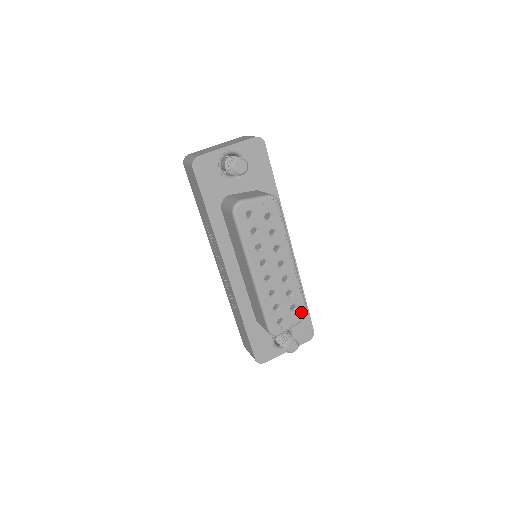
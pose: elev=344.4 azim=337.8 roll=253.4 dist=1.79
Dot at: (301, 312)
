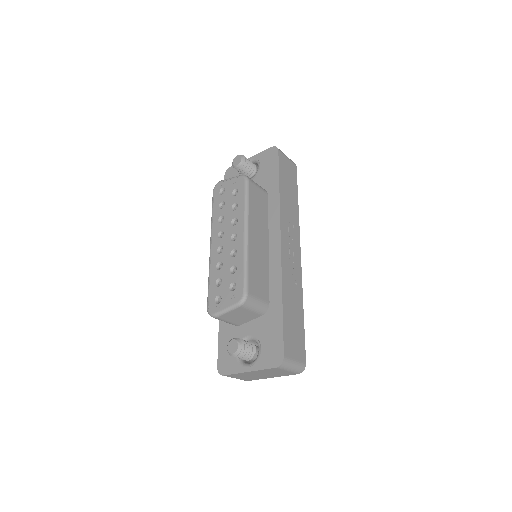
Dot at: (239, 294)
